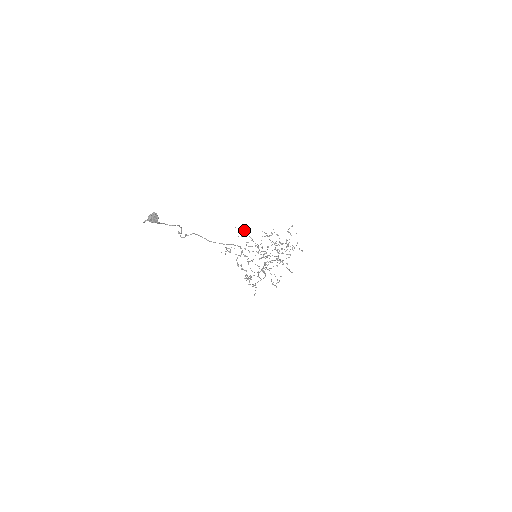
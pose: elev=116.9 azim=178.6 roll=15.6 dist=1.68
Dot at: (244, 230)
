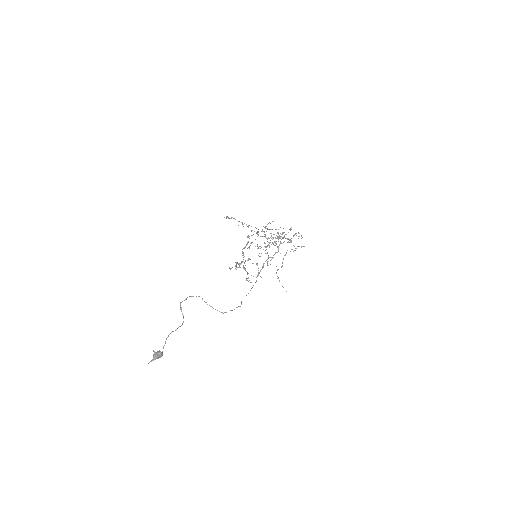
Dot at: occluded
